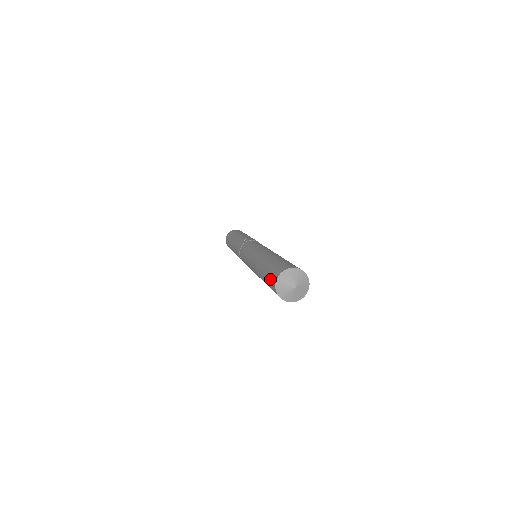
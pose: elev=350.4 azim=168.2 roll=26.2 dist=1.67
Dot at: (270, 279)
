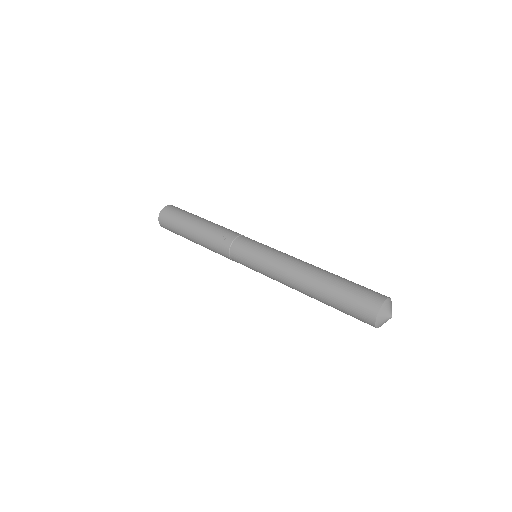
Dot at: (357, 315)
